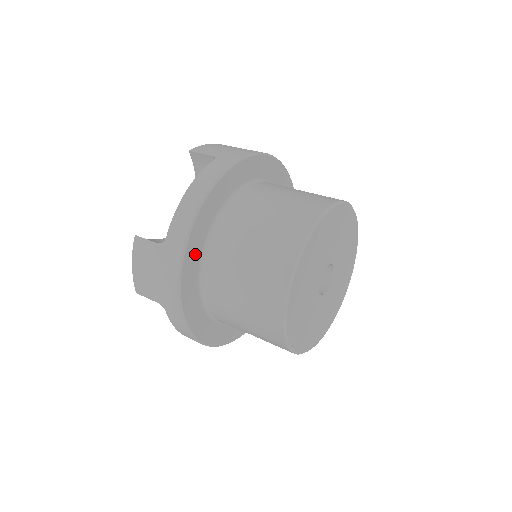
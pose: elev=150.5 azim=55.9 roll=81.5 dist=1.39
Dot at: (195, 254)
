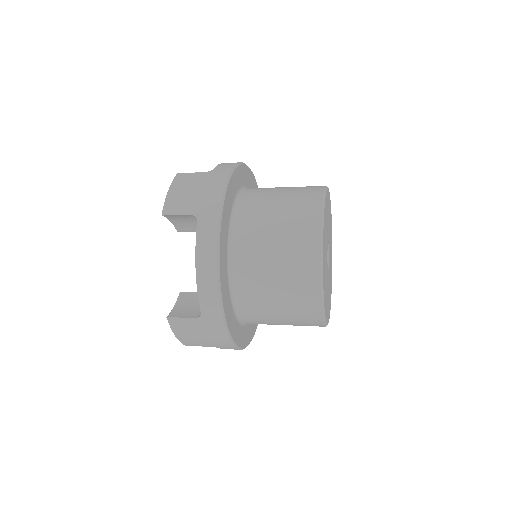
Dot at: (229, 309)
